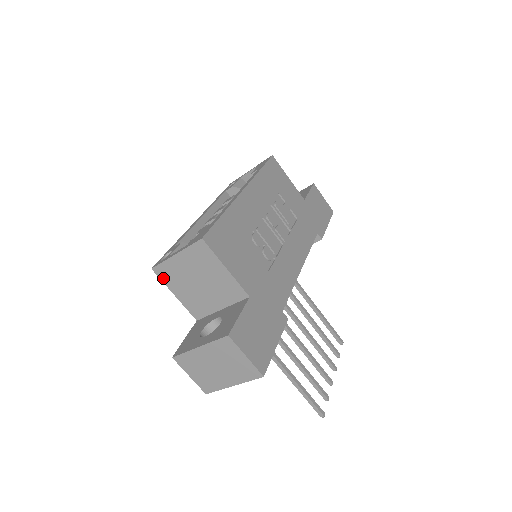
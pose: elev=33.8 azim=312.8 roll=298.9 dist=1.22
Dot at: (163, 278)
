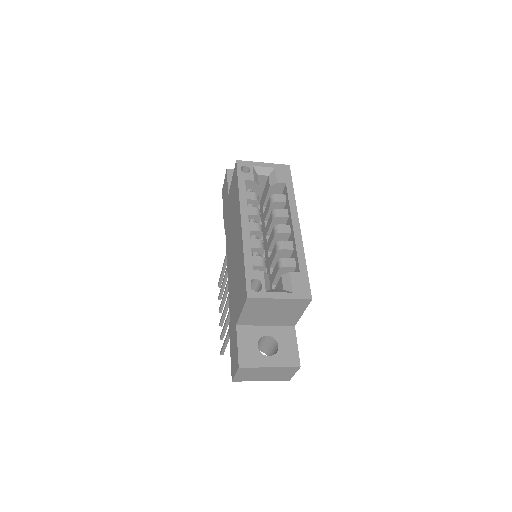
Dot at: (248, 304)
